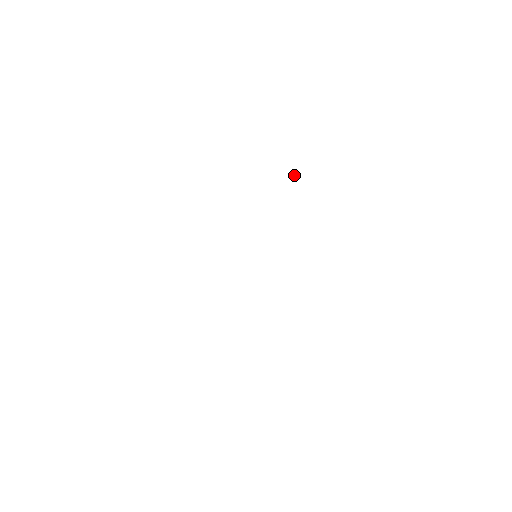
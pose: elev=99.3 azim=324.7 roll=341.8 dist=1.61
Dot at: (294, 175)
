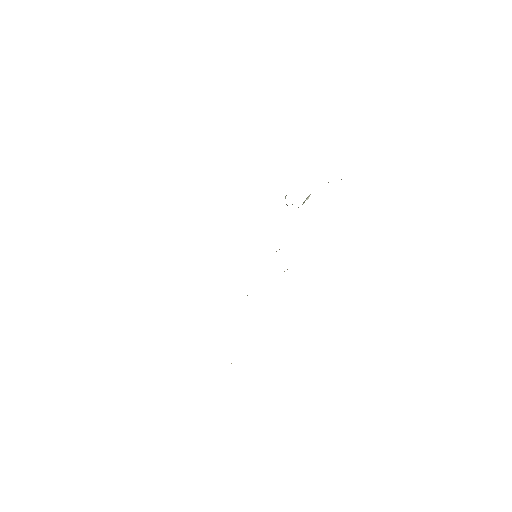
Dot at: occluded
